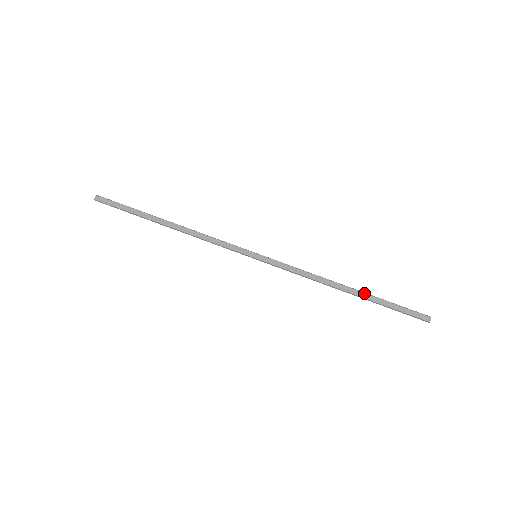
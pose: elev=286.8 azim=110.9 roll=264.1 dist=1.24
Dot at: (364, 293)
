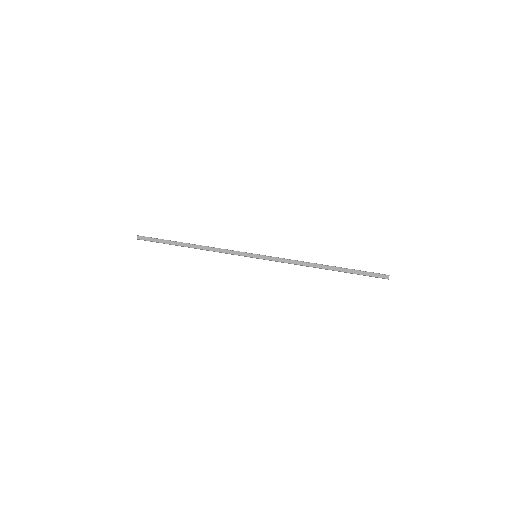
Dot at: (337, 267)
